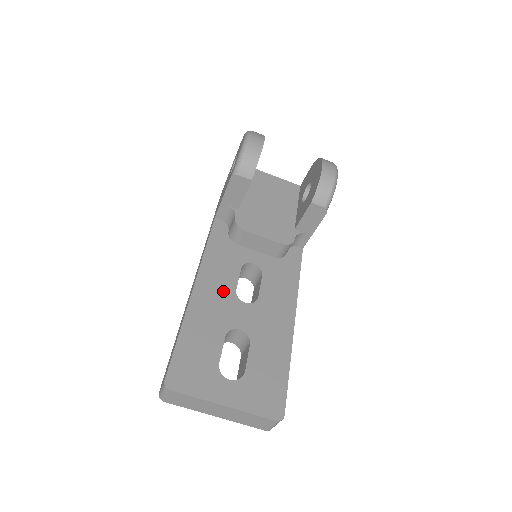
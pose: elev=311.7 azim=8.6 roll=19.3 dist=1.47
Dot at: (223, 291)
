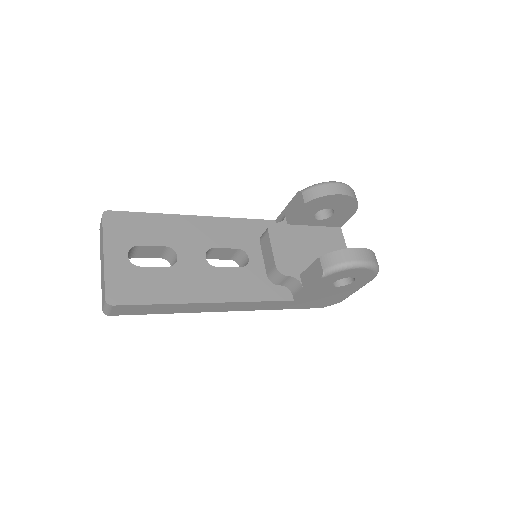
Dot at: (207, 238)
